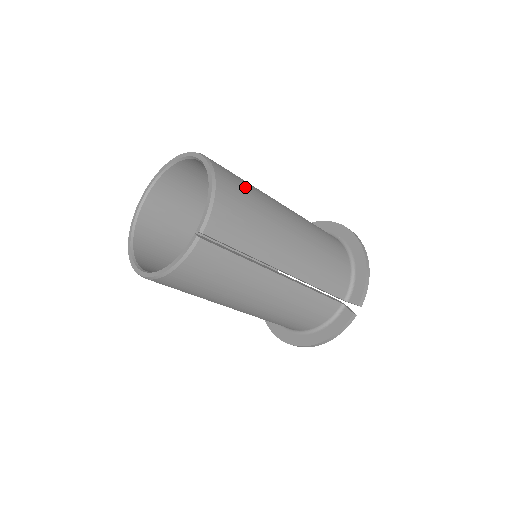
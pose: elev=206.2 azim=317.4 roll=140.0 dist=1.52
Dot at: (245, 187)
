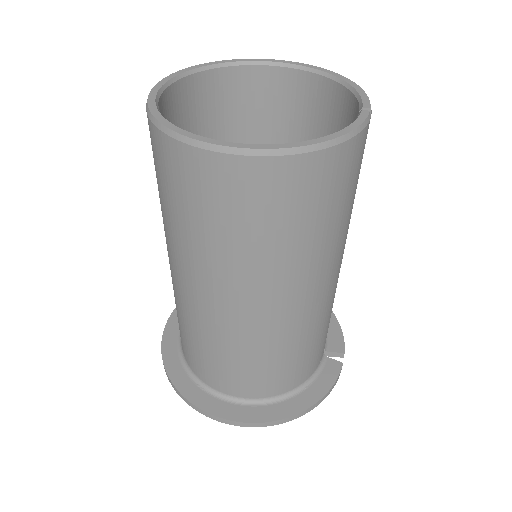
Dot at: occluded
